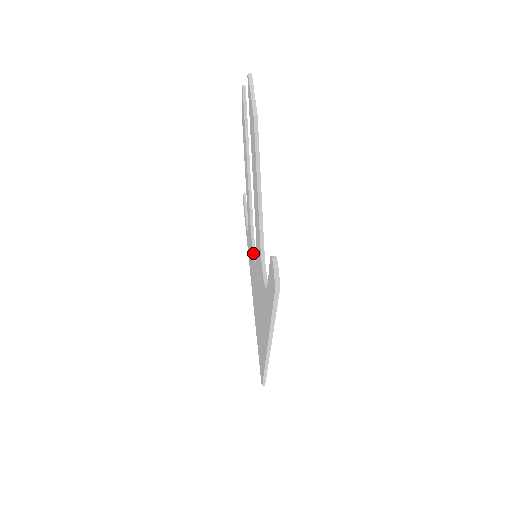
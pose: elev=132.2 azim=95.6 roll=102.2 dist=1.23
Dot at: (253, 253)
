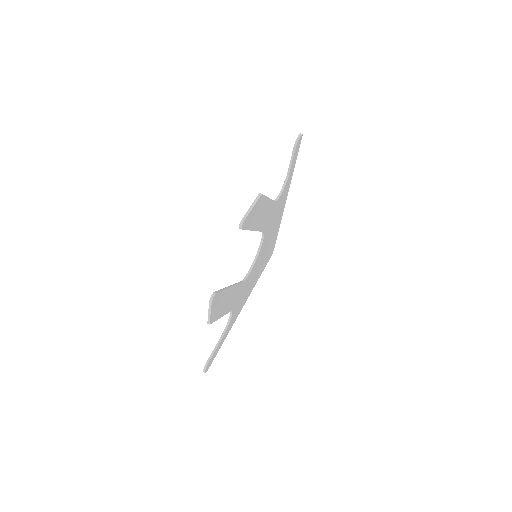
Dot at: (260, 244)
